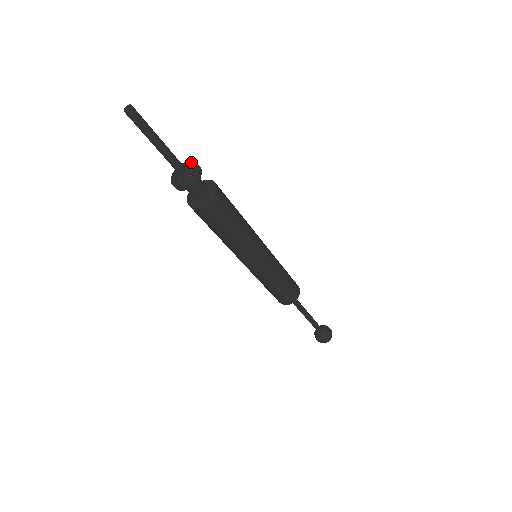
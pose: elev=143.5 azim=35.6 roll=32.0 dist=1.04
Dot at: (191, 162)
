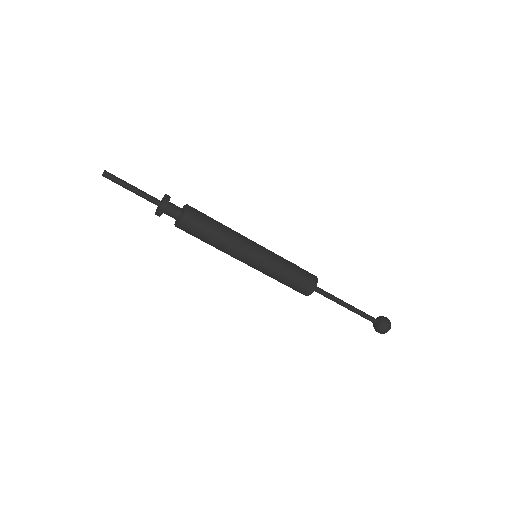
Dot at: (164, 196)
